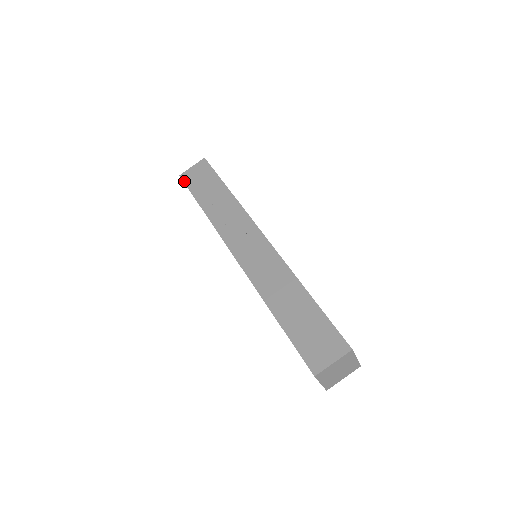
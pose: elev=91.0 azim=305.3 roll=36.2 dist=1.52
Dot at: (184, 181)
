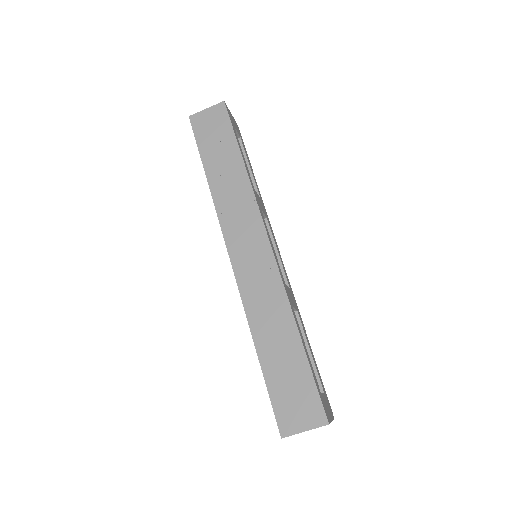
Dot at: (193, 127)
